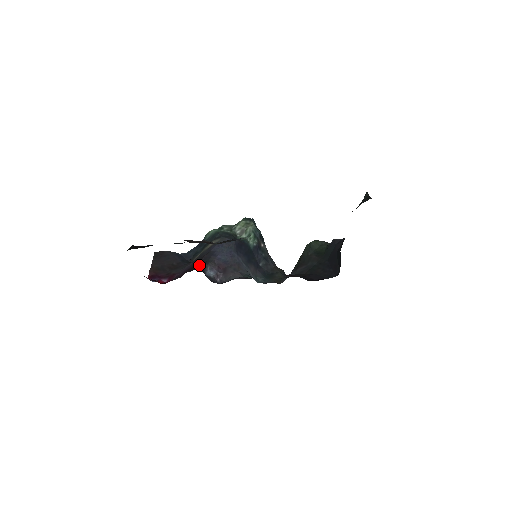
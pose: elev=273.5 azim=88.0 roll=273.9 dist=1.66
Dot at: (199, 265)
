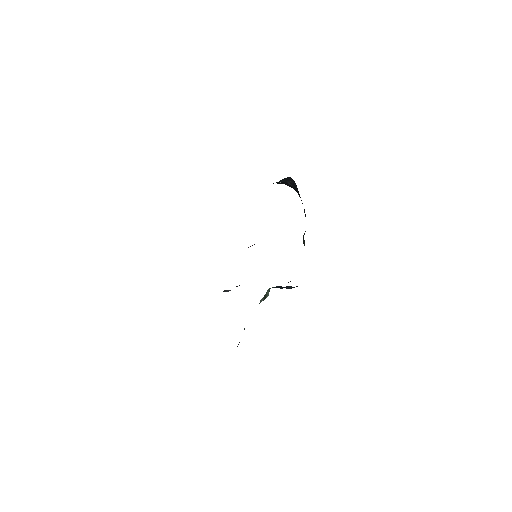
Dot at: occluded
